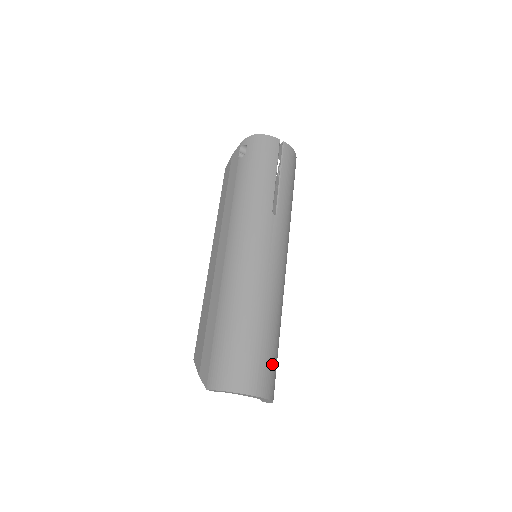
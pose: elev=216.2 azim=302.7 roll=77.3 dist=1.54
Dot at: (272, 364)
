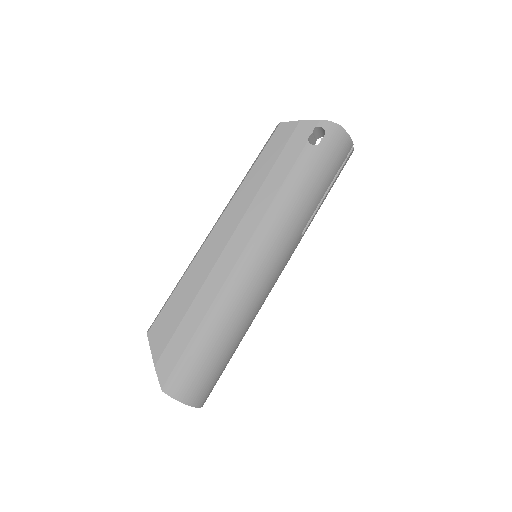
Dot at: occluded
